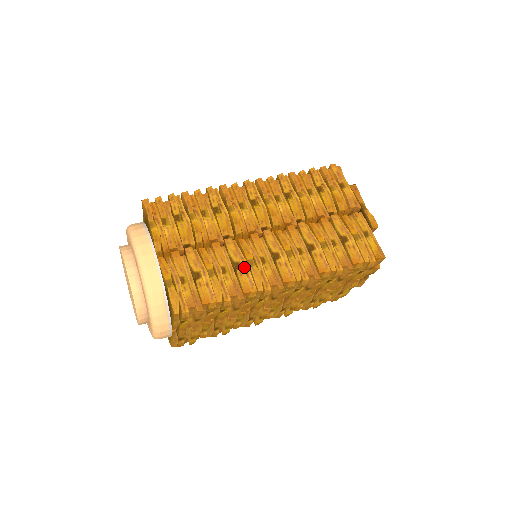
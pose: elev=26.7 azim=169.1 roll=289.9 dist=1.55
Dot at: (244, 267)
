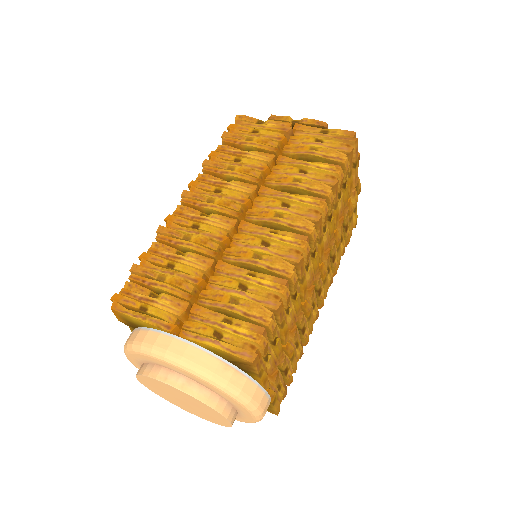
Dot at: (305, 326)
